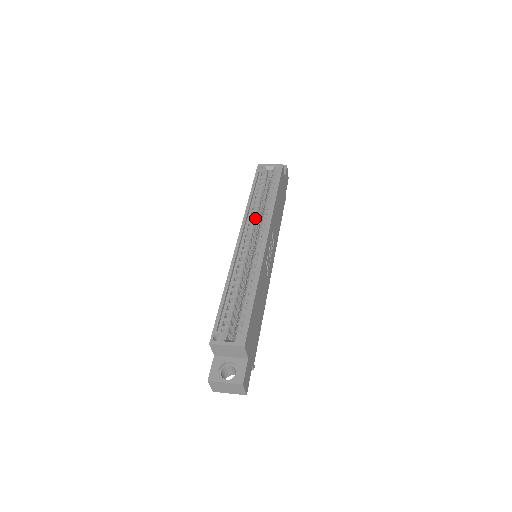
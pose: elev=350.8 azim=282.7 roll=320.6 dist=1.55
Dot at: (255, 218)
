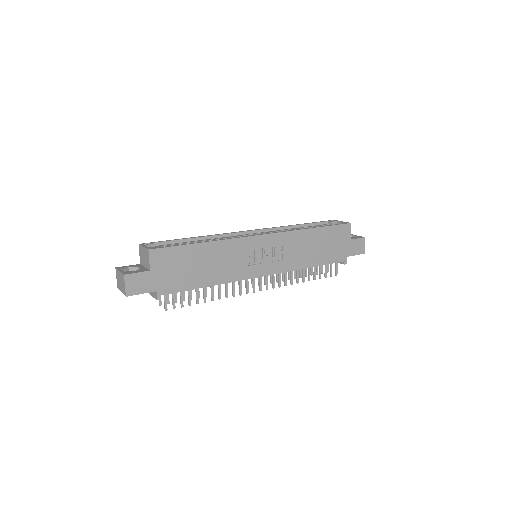
Dot at: occluded
